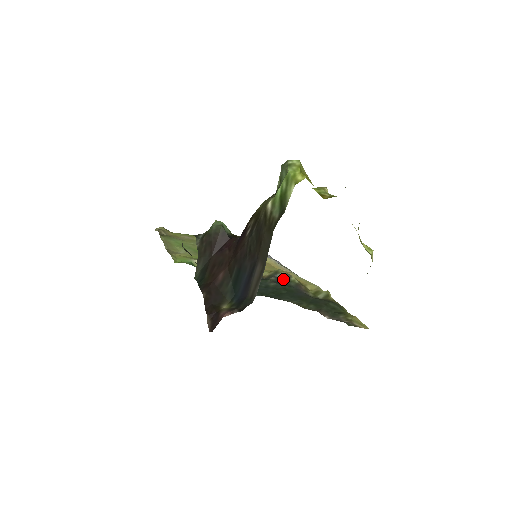
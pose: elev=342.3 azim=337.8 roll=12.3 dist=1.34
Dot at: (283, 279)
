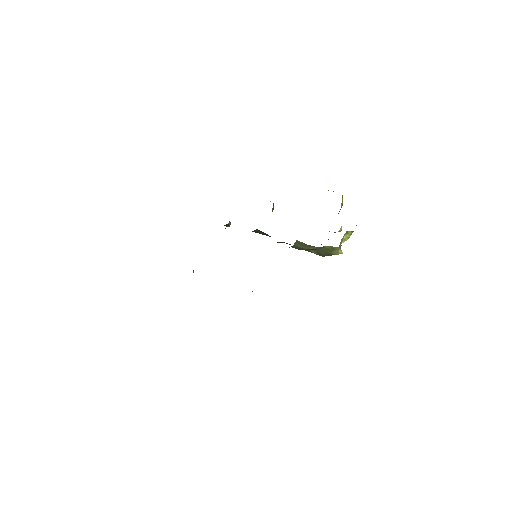
Dot at: occluded
